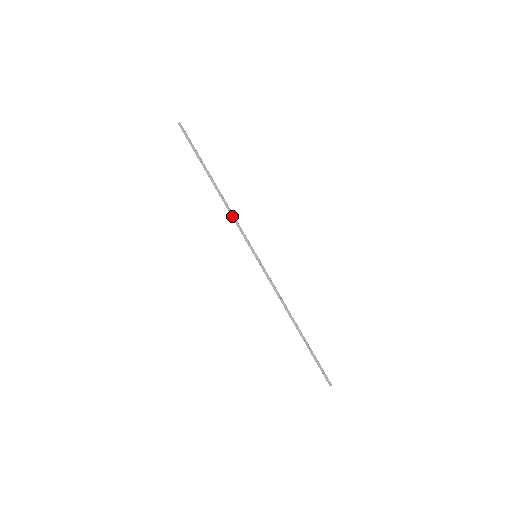
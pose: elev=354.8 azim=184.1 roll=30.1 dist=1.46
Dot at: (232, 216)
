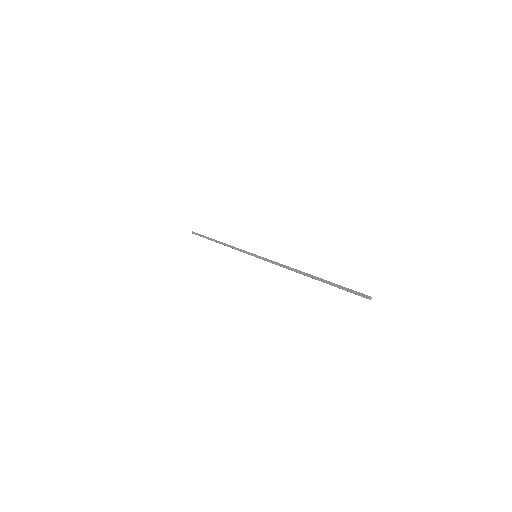
Dot at: (232, 248)
